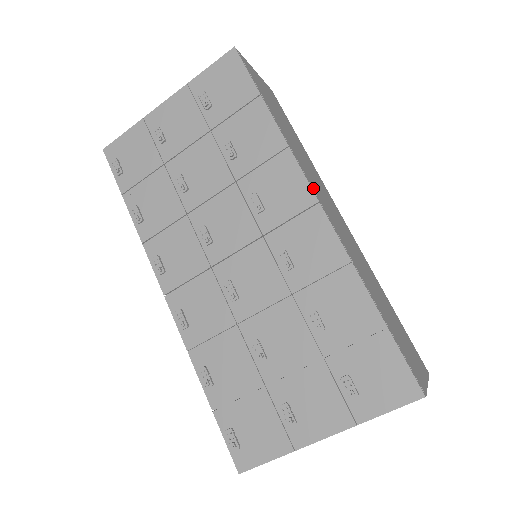
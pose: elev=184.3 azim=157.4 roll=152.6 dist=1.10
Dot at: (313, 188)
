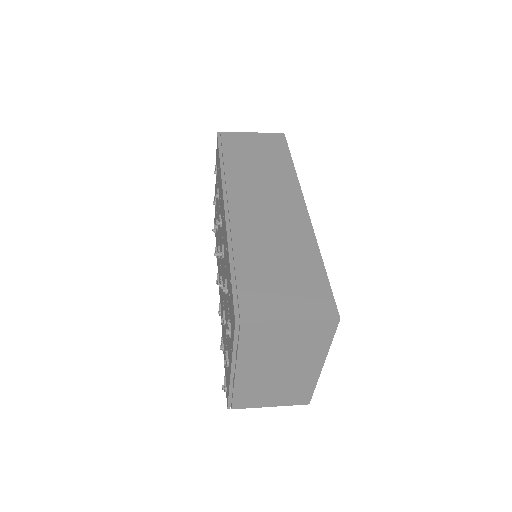
Dot at: (230, 197)
